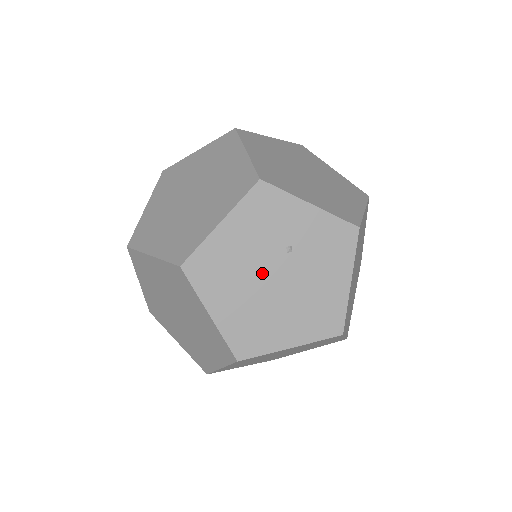
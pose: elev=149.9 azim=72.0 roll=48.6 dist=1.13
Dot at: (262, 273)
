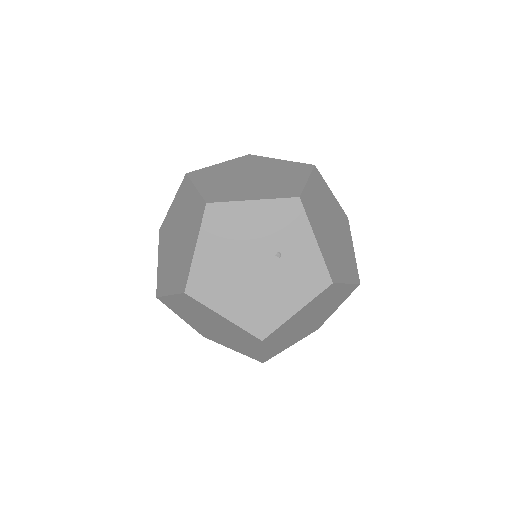
Dot at: (249, 253)
